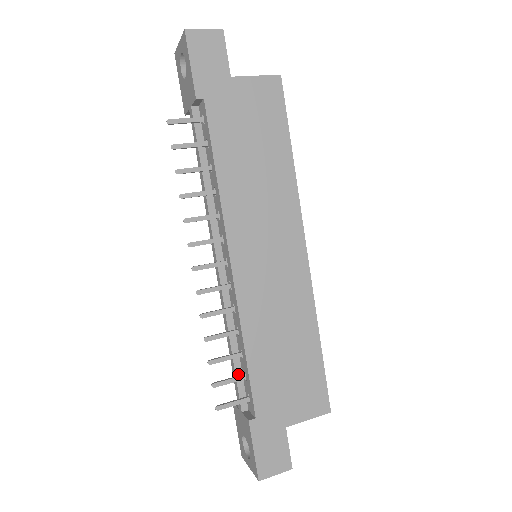
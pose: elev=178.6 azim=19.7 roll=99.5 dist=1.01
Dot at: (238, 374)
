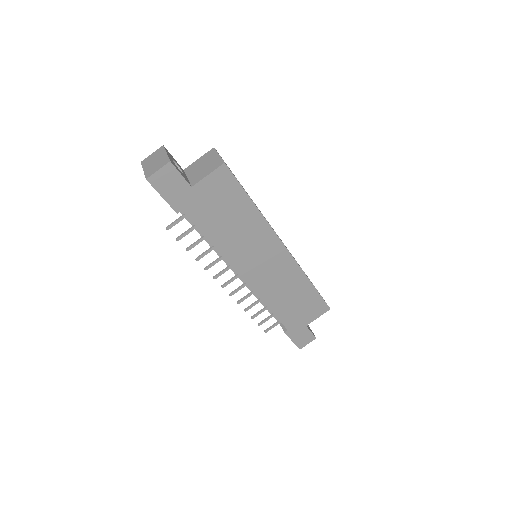
Dot at: (270, 311)
